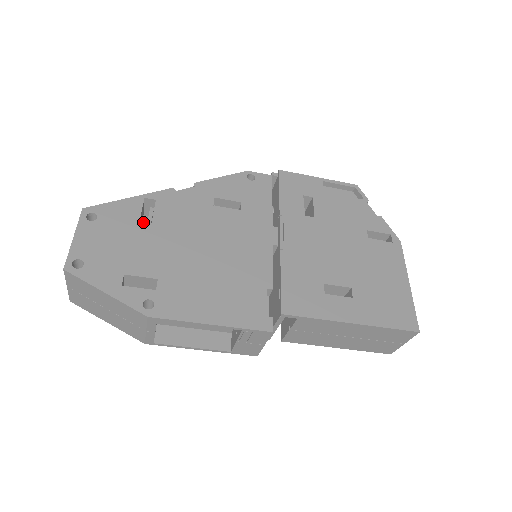
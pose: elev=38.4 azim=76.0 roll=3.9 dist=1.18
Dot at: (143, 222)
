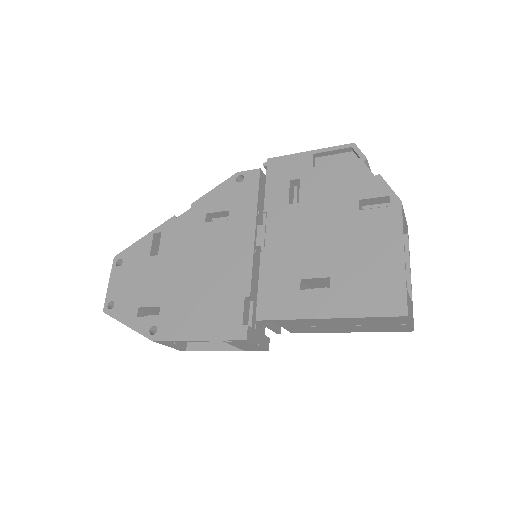
Dot at: (152, 257)
